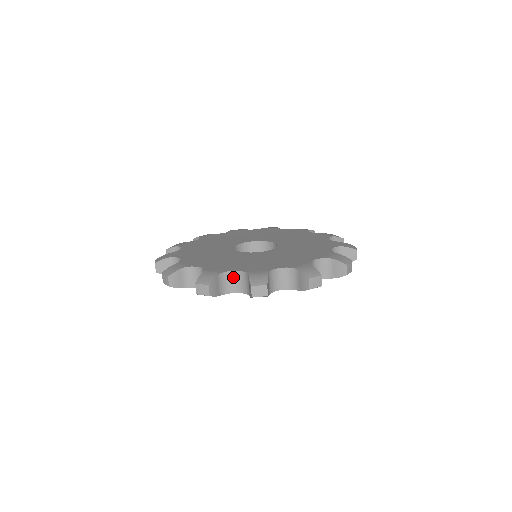
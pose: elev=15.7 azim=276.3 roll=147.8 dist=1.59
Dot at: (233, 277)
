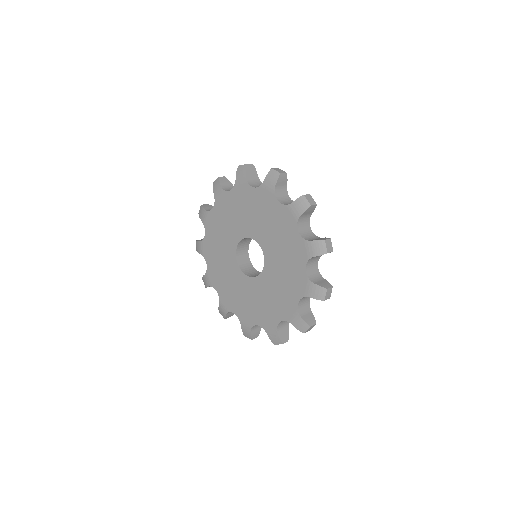
Dot at: occluded
